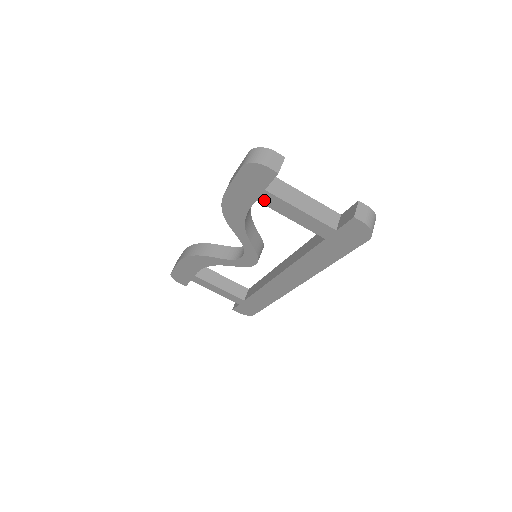
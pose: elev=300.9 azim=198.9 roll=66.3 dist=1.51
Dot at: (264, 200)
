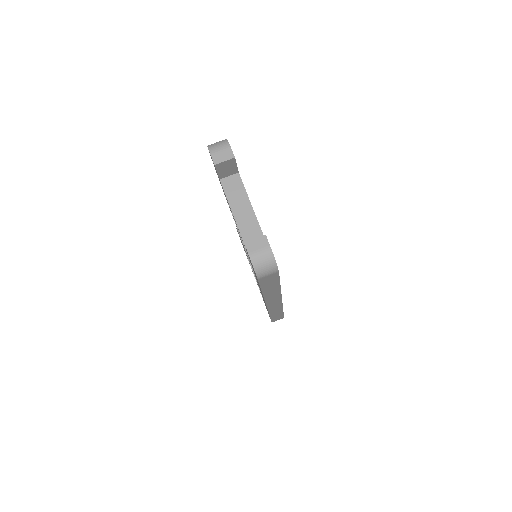
Dot at: occluded
